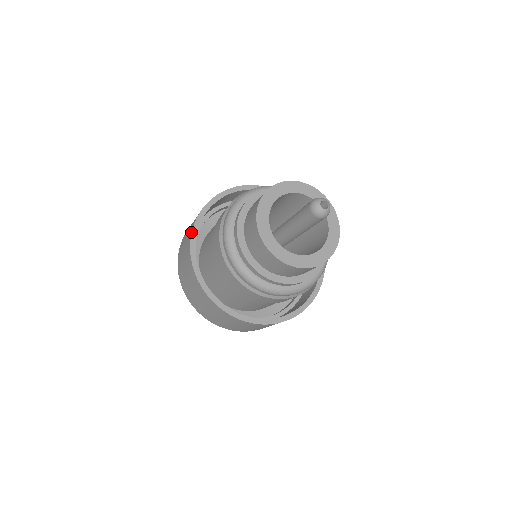
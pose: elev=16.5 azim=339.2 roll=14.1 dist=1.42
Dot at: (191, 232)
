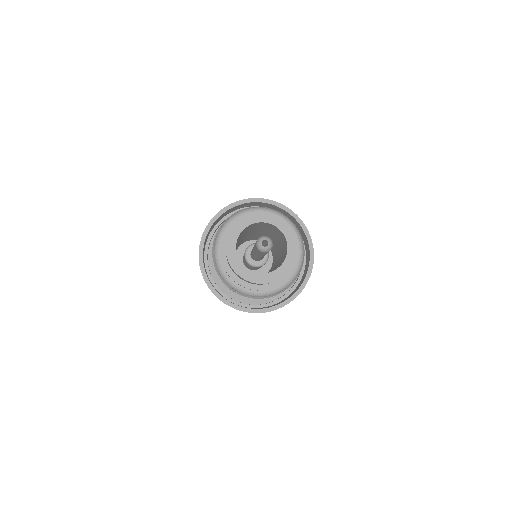
Dot at: (199, 247)
